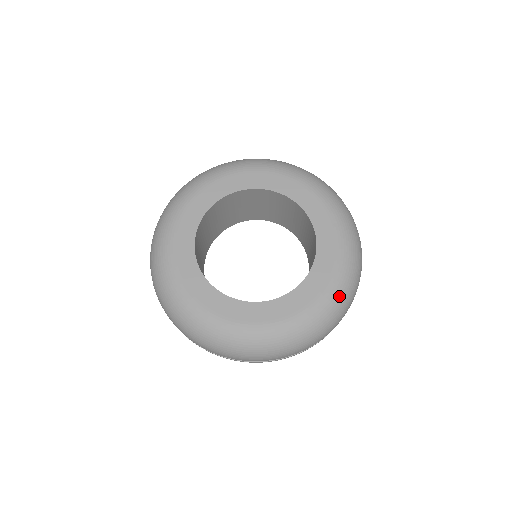
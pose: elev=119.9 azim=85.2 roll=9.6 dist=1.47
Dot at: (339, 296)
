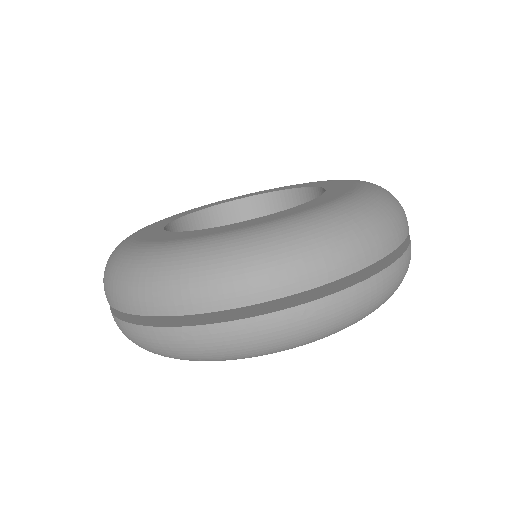
Dot at: (268, 237)
